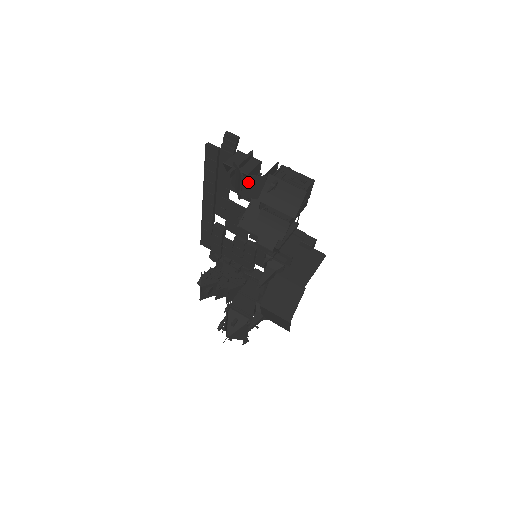
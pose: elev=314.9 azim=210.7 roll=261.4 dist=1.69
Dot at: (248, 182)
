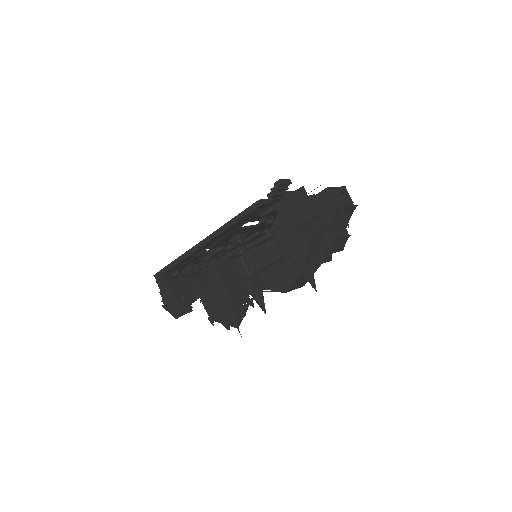
Dot at: occluded
